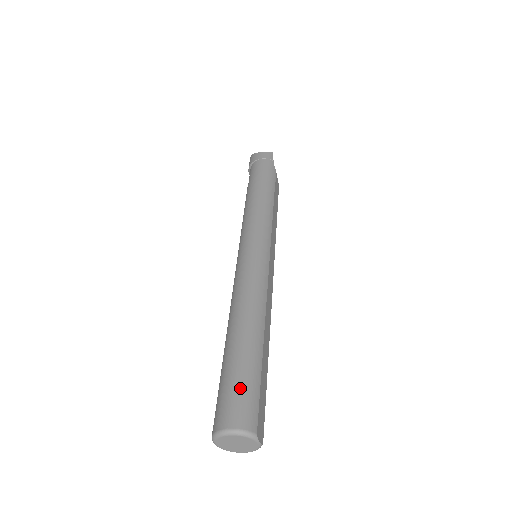
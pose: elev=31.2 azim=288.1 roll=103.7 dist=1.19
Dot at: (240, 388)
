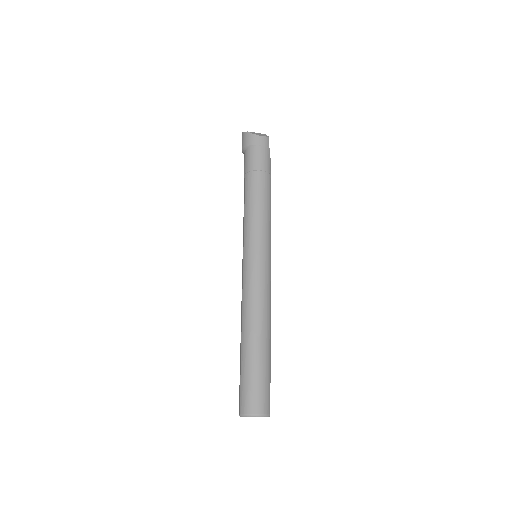
Dot at: (261, 385)
